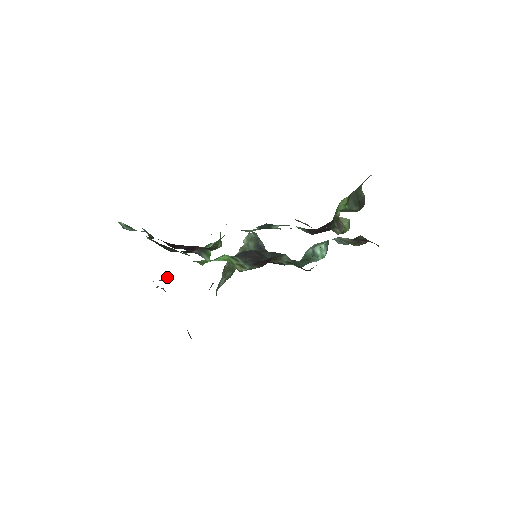
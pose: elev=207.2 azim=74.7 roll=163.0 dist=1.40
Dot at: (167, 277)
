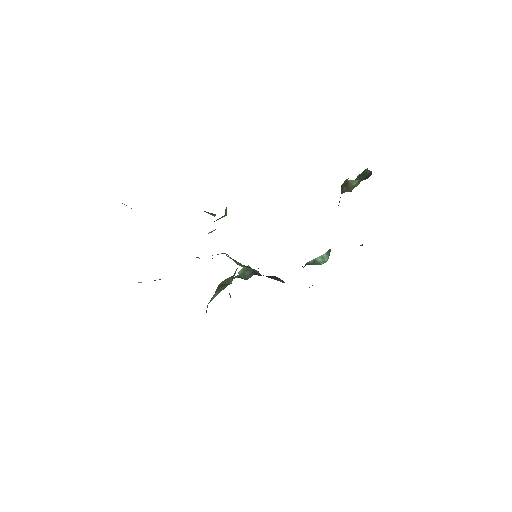
Dot at: occluded
